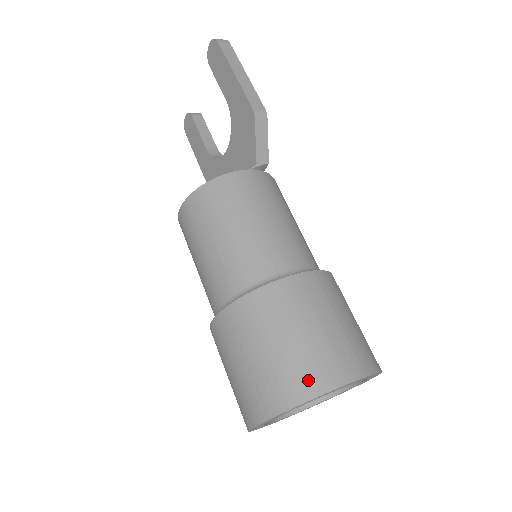
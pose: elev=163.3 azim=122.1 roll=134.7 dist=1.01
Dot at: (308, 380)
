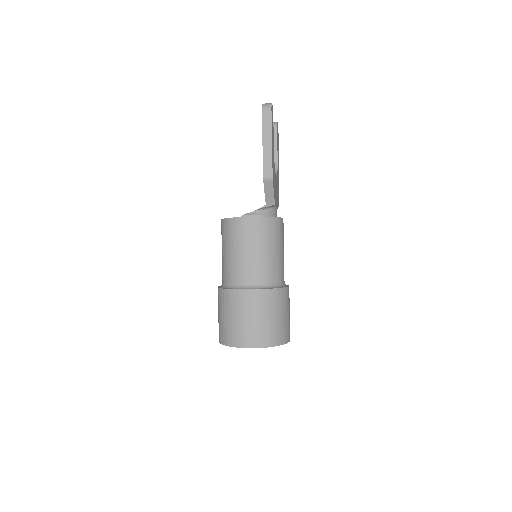
Dot at: (231, 338)
